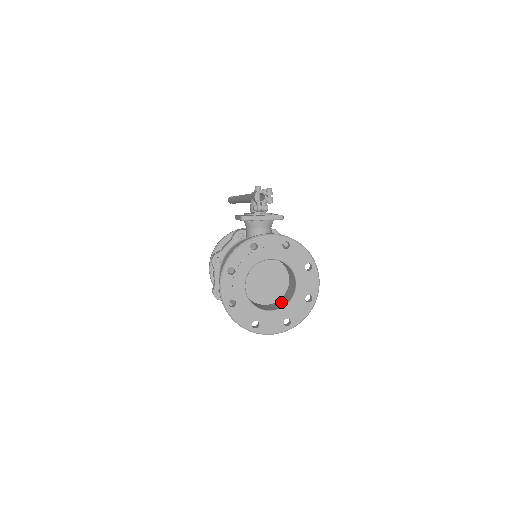
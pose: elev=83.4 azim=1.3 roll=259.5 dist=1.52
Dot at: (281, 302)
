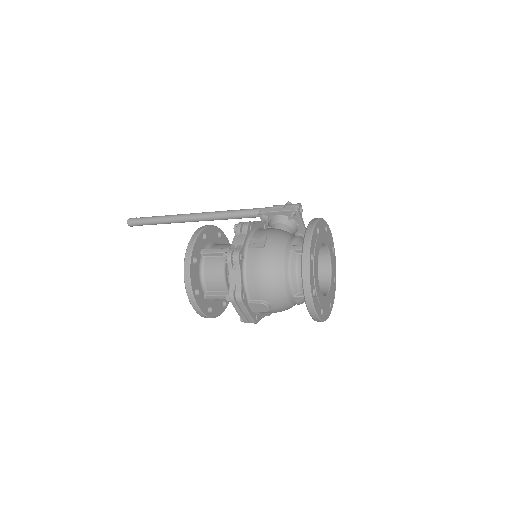
Dot at: occluded
